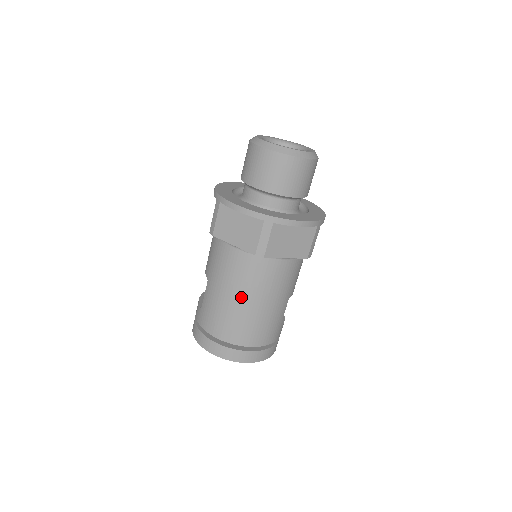
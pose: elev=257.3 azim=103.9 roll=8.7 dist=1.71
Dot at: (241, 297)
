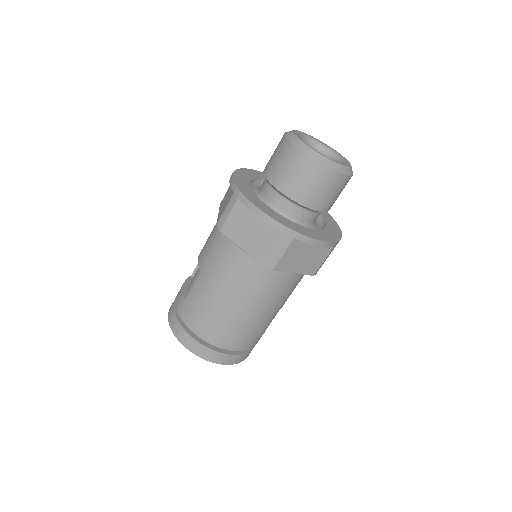
Dot at: (235, 302)
